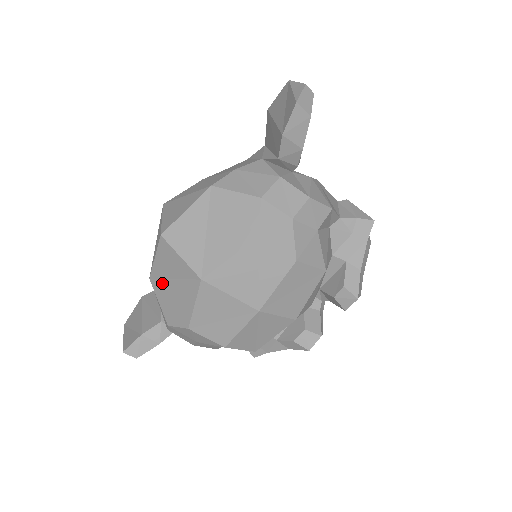
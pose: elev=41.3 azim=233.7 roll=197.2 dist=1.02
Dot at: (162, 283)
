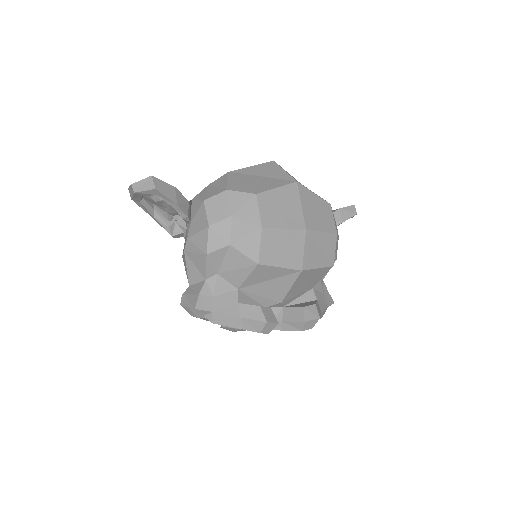
Dot at: (245, 175)
